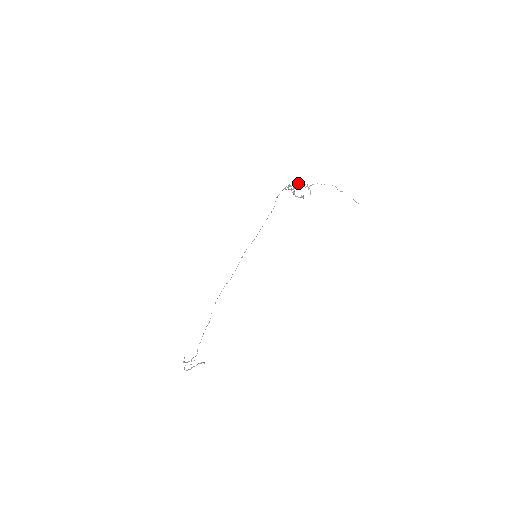
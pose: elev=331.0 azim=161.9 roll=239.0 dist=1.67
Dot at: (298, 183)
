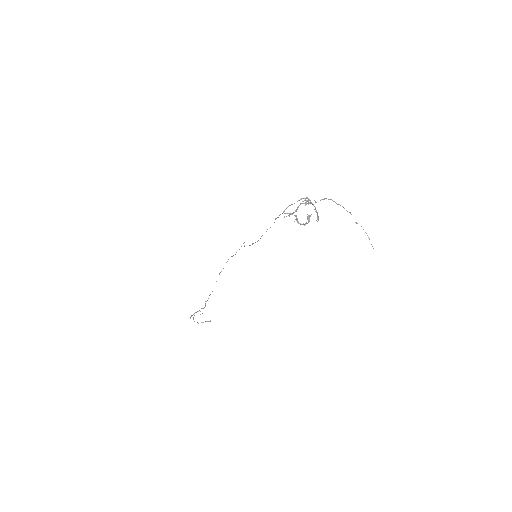
Dot at: (306, 198)
